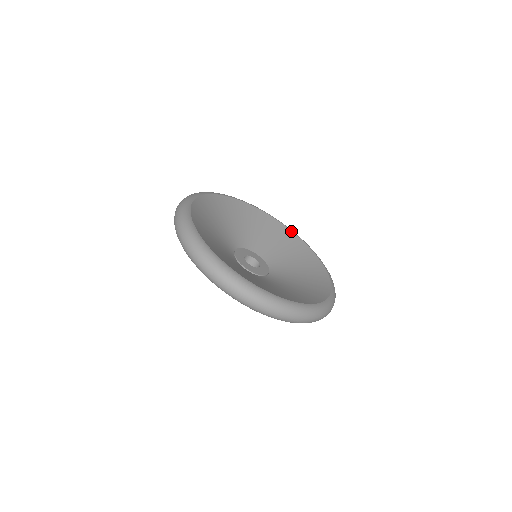
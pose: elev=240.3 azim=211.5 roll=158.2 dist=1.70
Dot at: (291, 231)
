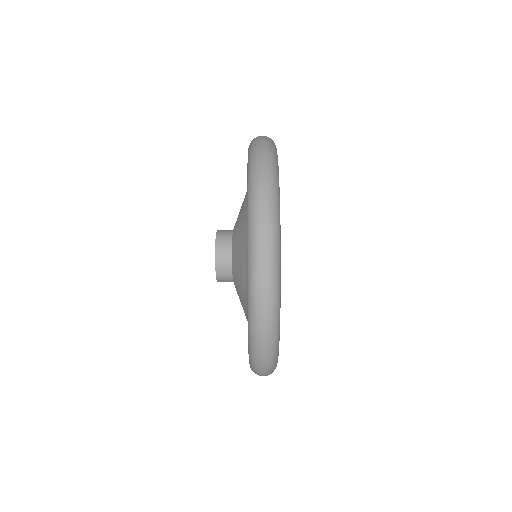
Dot at: occluded
